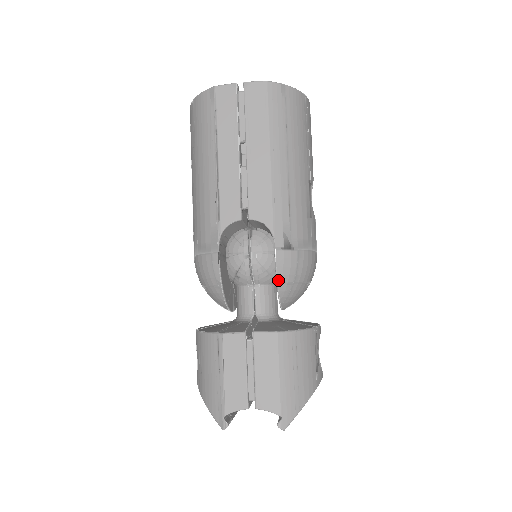
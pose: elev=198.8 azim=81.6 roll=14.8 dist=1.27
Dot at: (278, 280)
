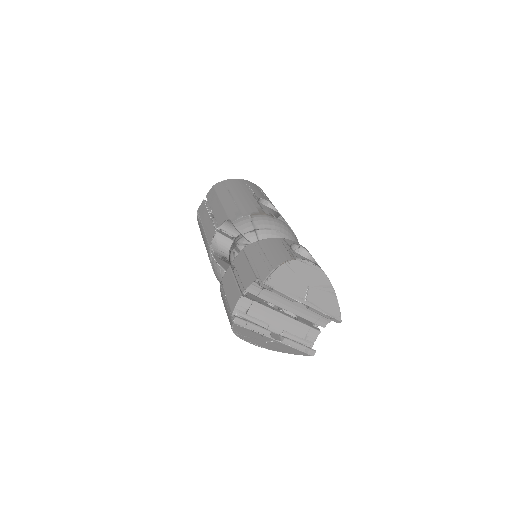
Dot at: (241, 233)
